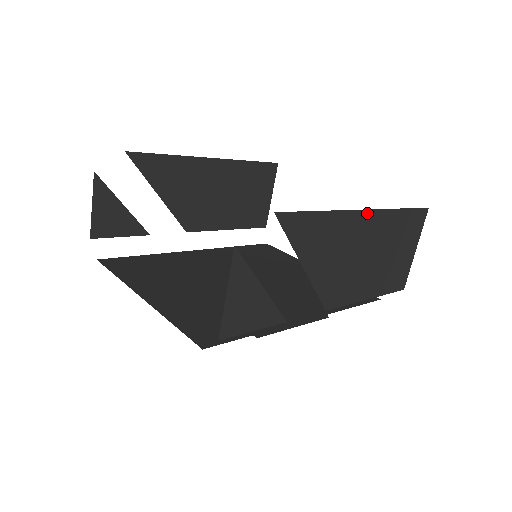
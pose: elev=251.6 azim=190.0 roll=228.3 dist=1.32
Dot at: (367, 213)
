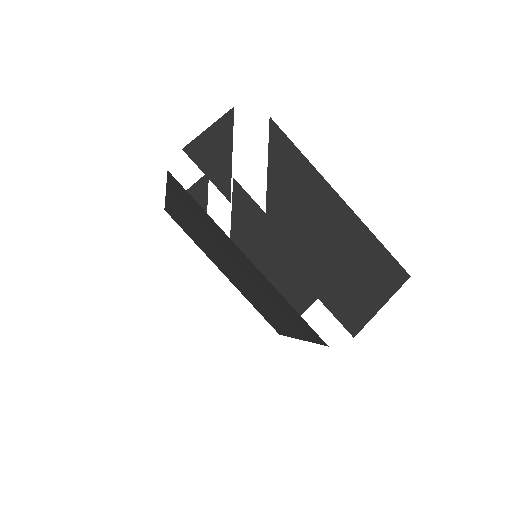
Dot at: (341, 201)
